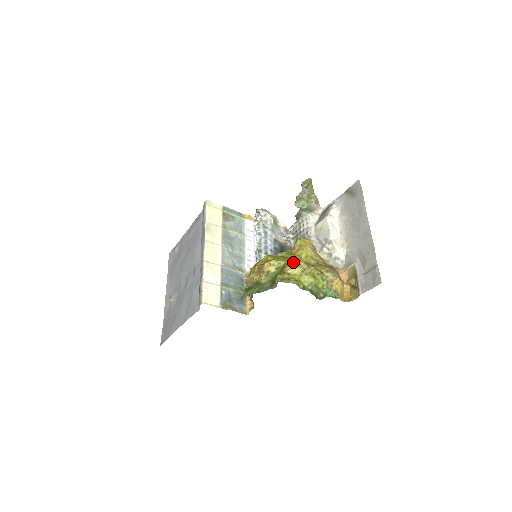
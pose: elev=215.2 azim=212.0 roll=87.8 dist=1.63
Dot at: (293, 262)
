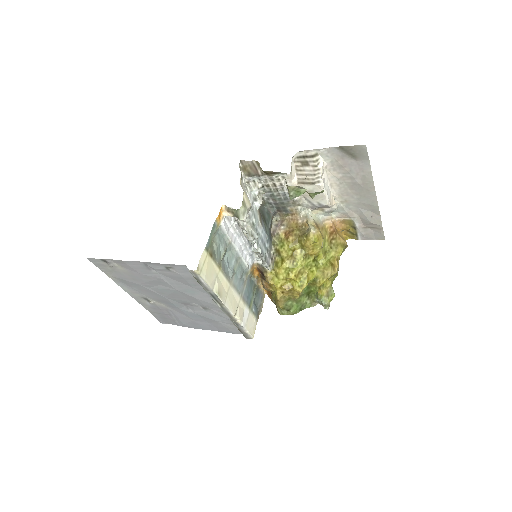
Dot at: (323, 275)
